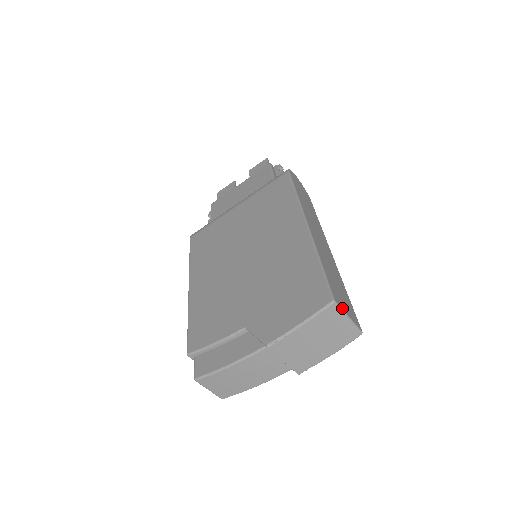
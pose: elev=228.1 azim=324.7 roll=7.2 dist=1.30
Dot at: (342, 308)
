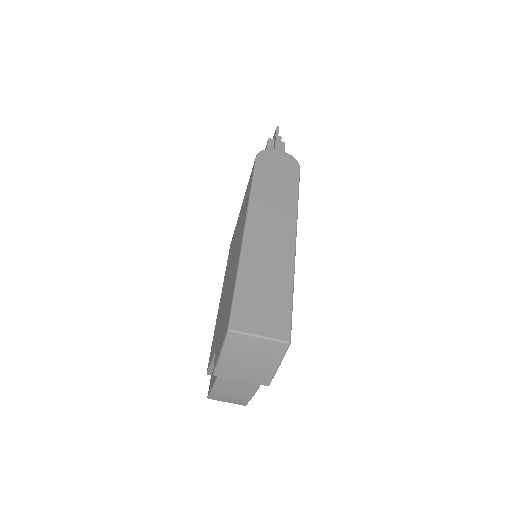
Dot at: (245, 331)
